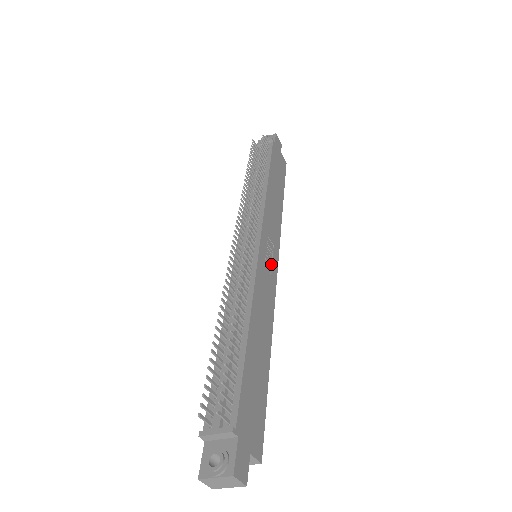
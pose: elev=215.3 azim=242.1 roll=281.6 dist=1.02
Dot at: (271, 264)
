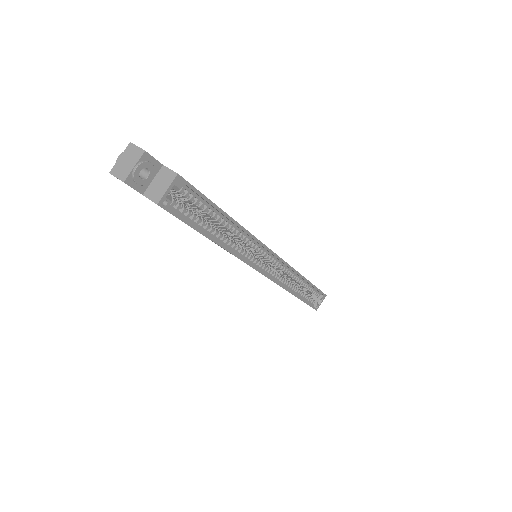
Dot at: occluded
